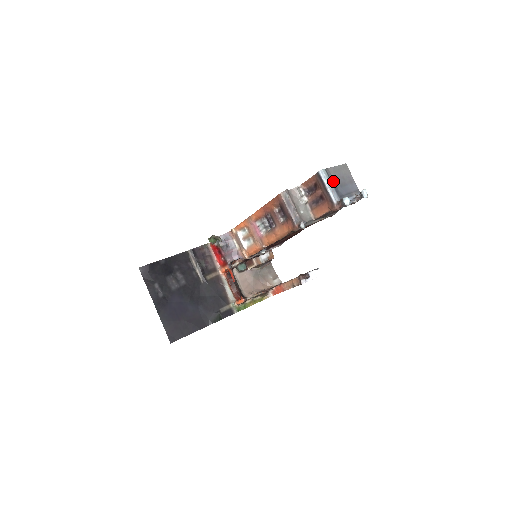
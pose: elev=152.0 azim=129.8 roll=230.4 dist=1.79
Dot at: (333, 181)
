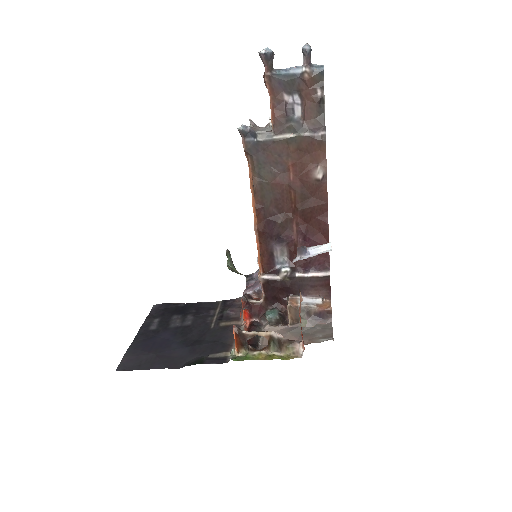
Dot at: occluded
